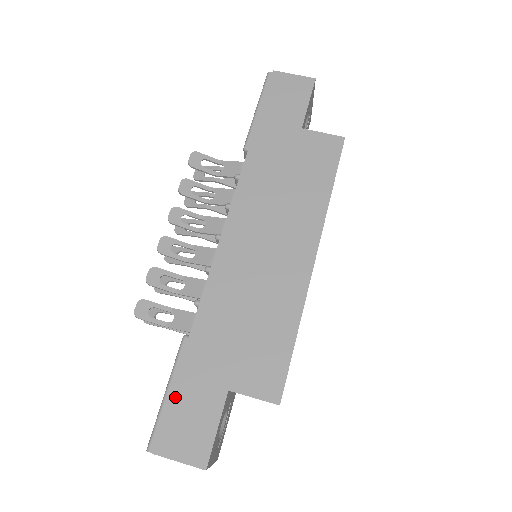
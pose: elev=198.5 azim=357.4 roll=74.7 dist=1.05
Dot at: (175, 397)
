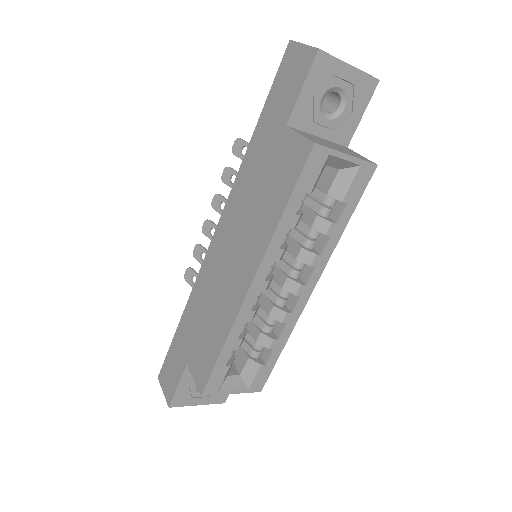
Dot at: (170, 350)
